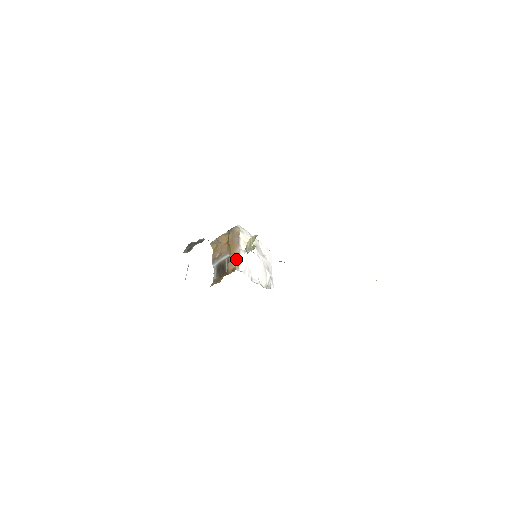
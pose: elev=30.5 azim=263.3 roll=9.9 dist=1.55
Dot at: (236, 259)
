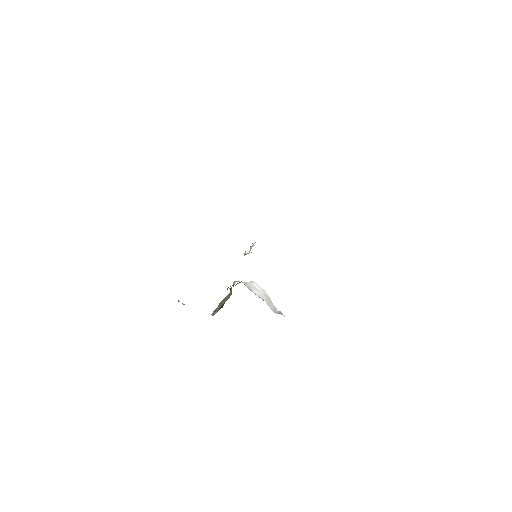
Dot at: (236, 281)
